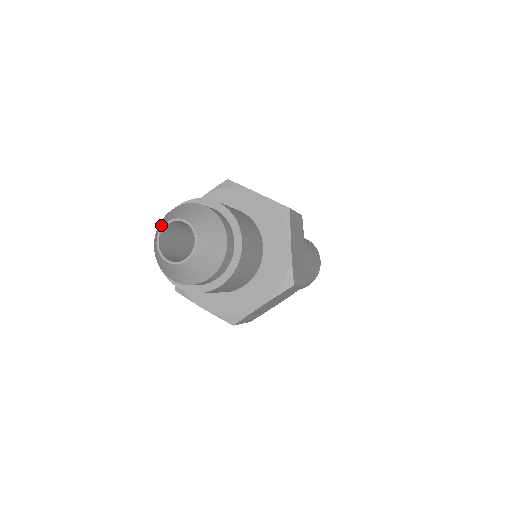
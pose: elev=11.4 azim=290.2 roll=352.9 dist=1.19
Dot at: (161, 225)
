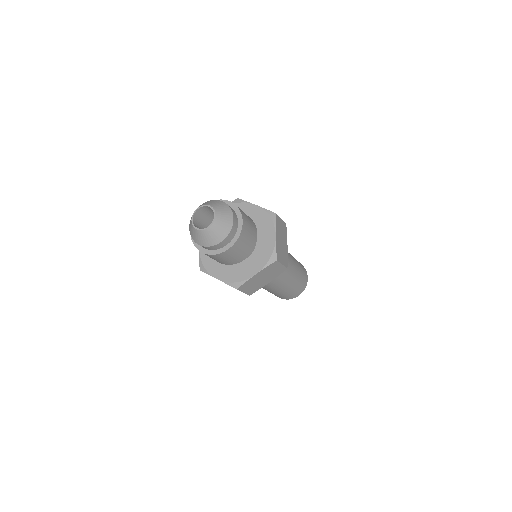
Dot at: (195, 210)
